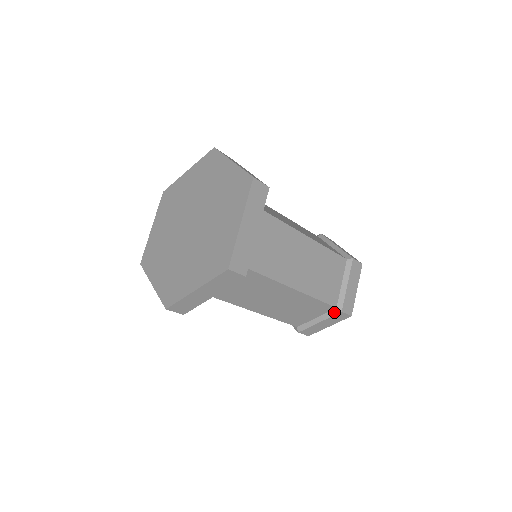
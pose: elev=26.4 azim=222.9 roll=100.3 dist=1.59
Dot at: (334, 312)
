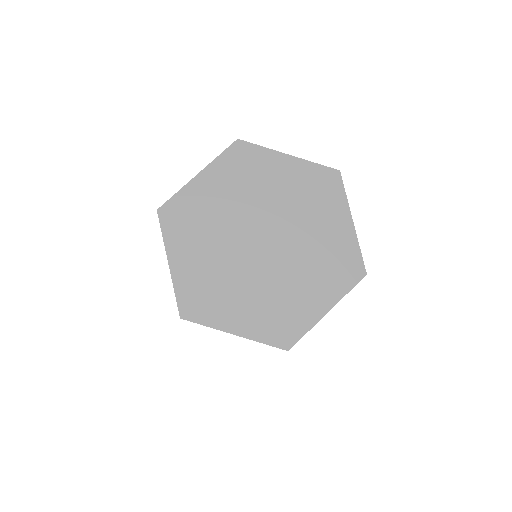
Dot at: occluded
